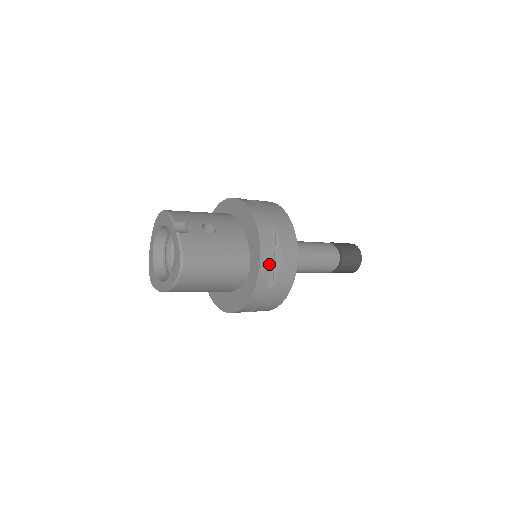
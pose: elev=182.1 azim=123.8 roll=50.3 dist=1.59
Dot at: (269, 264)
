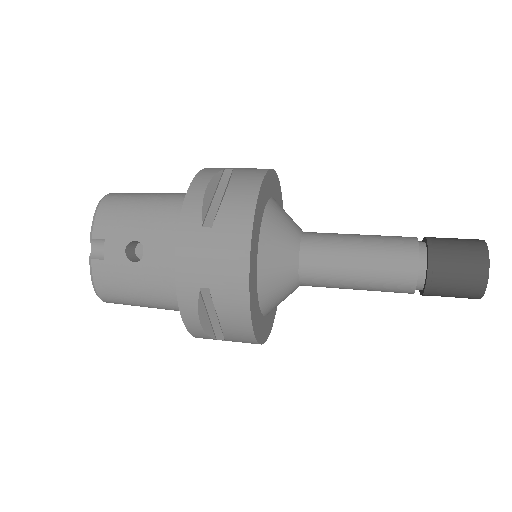
Dot at: (201, 328)
